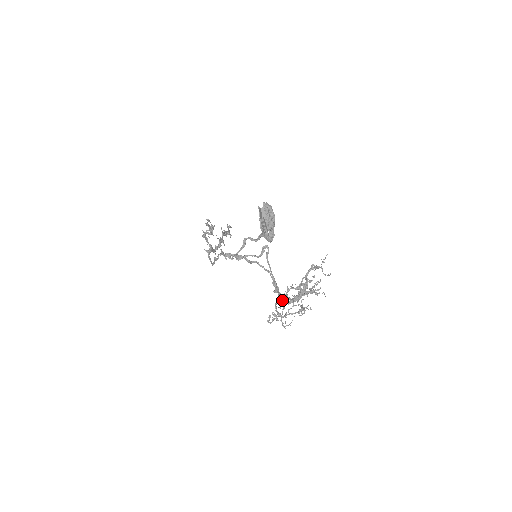
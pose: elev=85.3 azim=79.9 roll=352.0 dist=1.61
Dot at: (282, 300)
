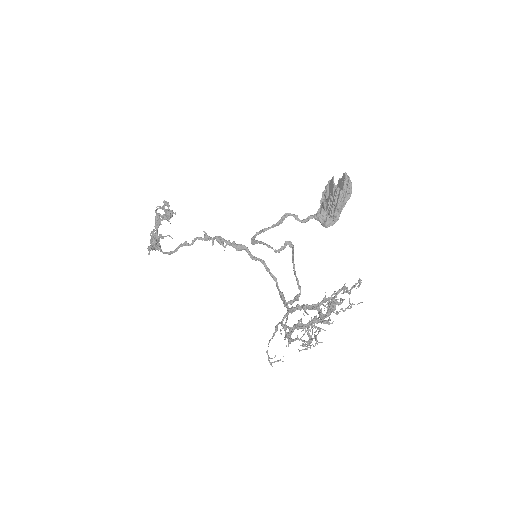
Dot at: (307, 313)
